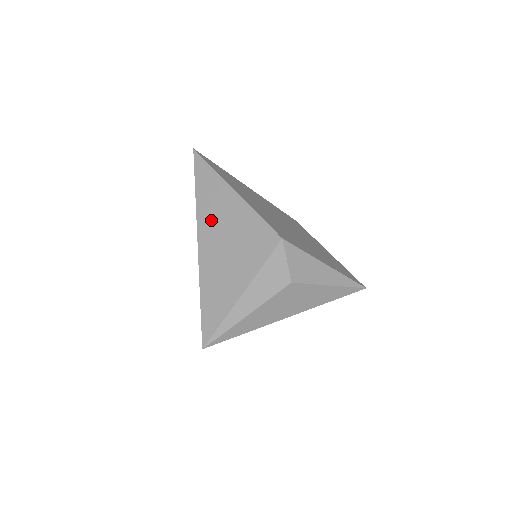
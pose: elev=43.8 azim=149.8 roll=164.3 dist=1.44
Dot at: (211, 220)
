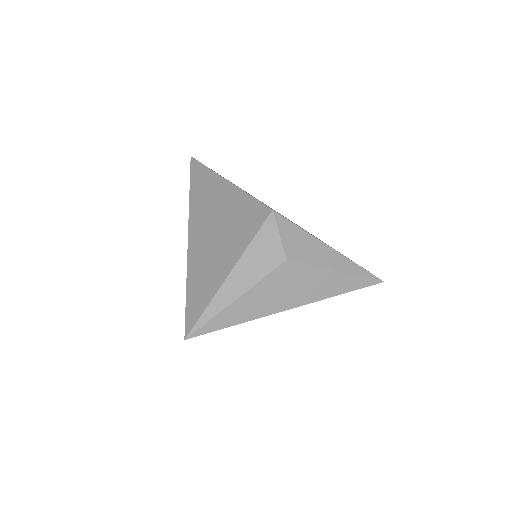
Dot at: (202, 211)
